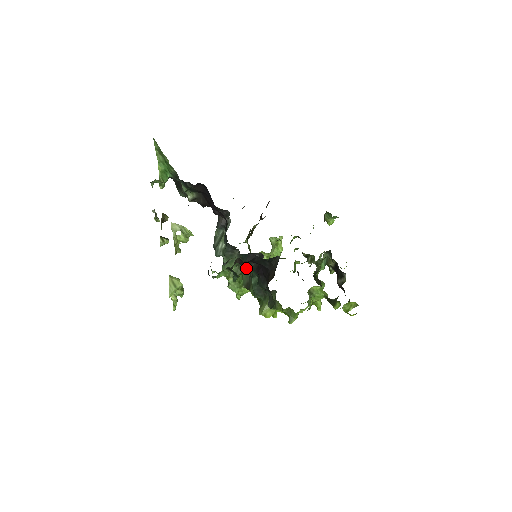
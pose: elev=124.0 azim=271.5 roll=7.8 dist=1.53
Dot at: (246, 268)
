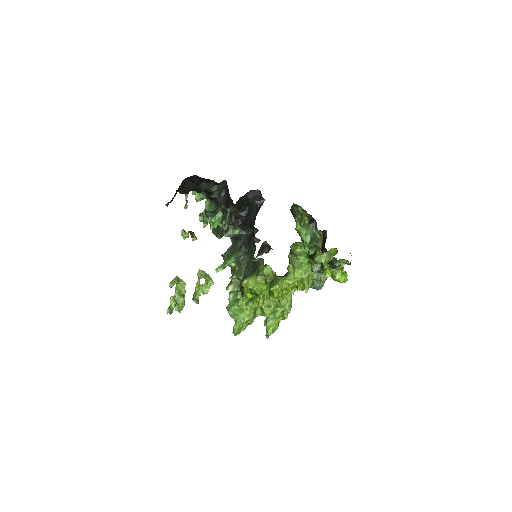
Dot at: occluded
